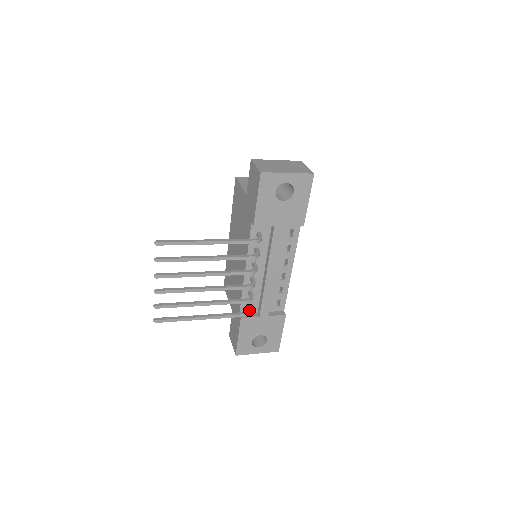
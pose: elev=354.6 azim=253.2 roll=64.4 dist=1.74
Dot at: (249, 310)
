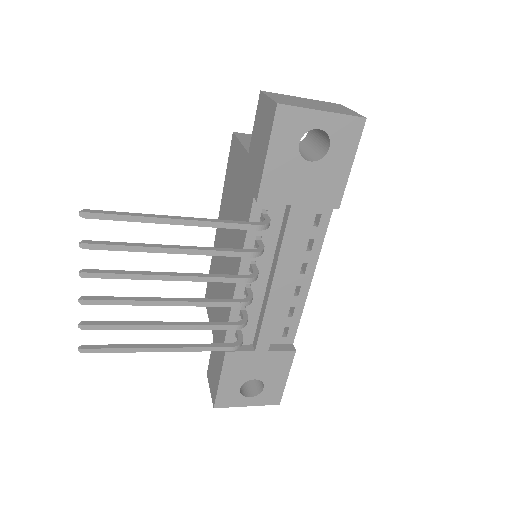
Dot at: (239, 340)
